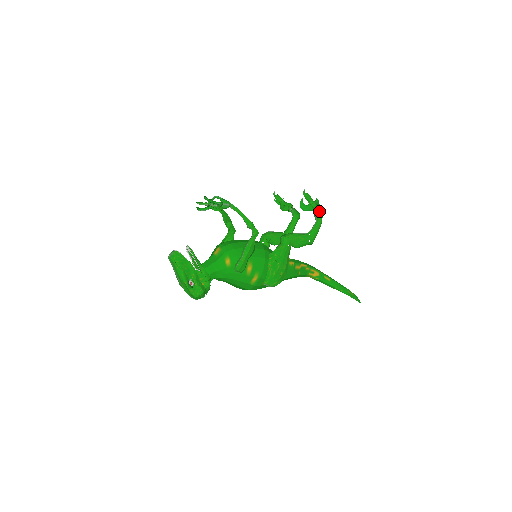
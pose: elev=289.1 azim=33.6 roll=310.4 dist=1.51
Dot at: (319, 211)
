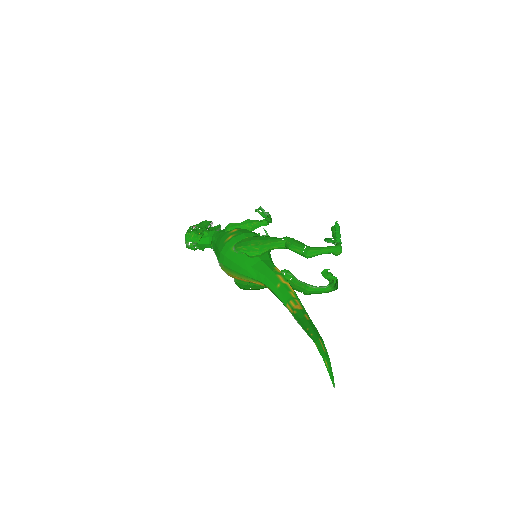
Dot at: (337, 240)
